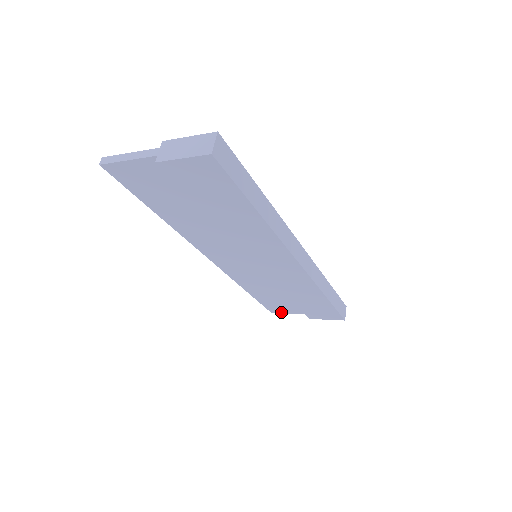
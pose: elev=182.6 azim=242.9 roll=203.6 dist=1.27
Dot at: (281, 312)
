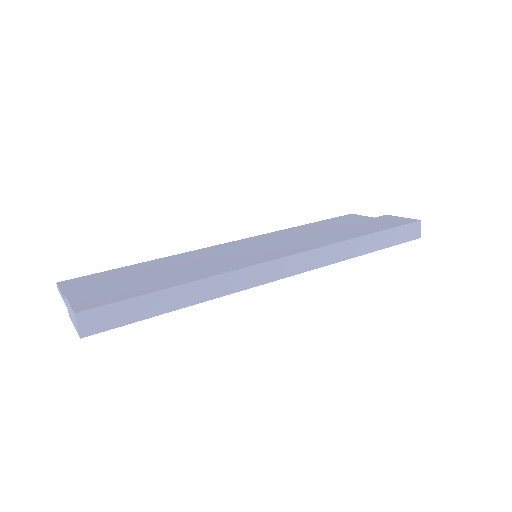
Dot at: occluded
